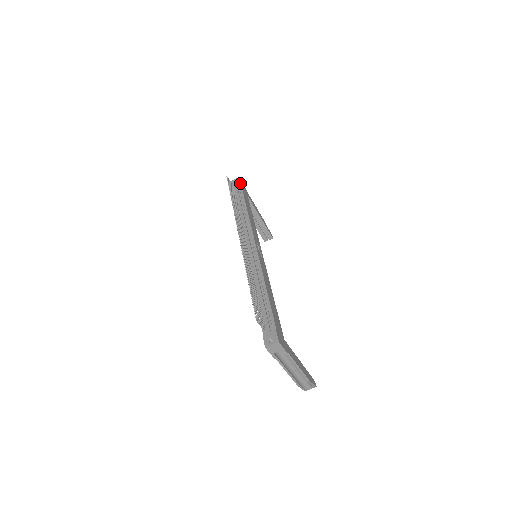
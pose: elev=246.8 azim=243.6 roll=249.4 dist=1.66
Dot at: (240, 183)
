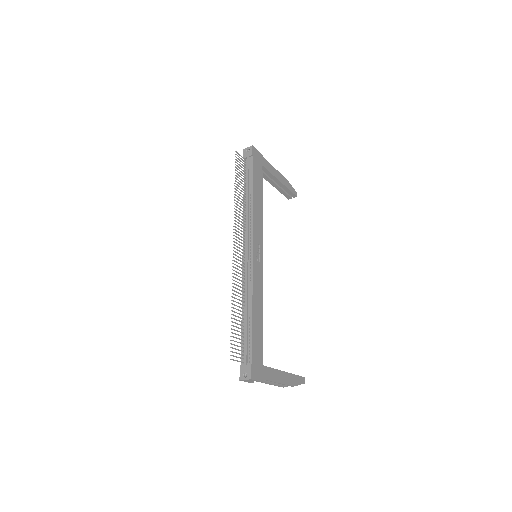
Dot at: (252, 155)
